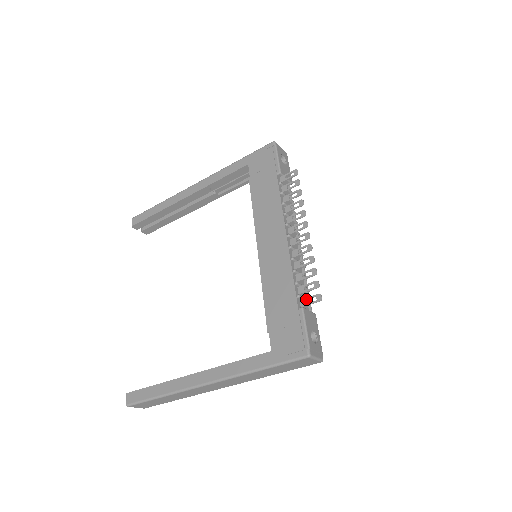
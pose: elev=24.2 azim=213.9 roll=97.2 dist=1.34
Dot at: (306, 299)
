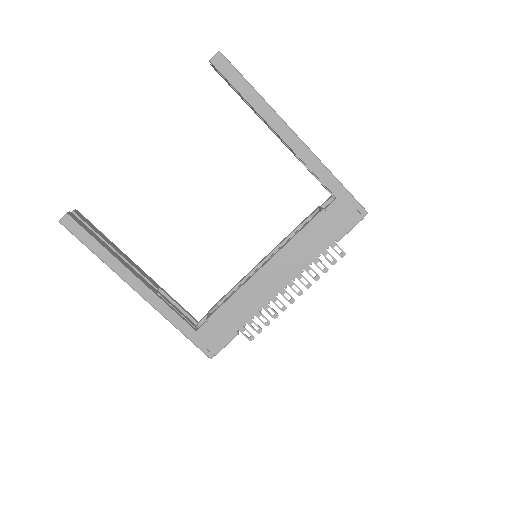
Dot at: (246, 330)
